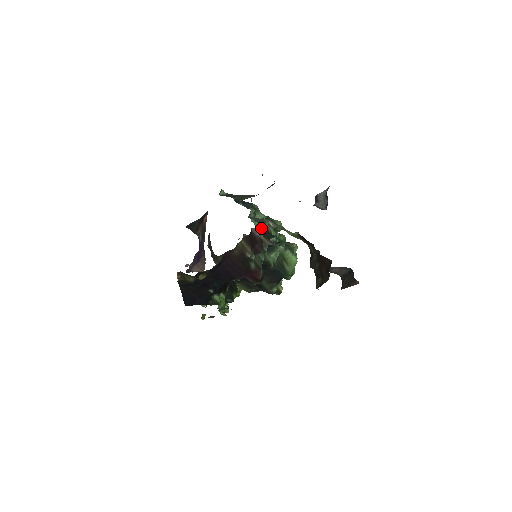
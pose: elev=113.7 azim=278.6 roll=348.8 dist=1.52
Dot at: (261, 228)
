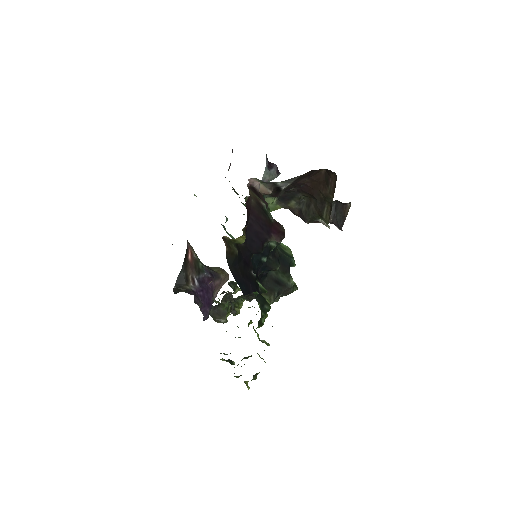
Dot at: occluded
